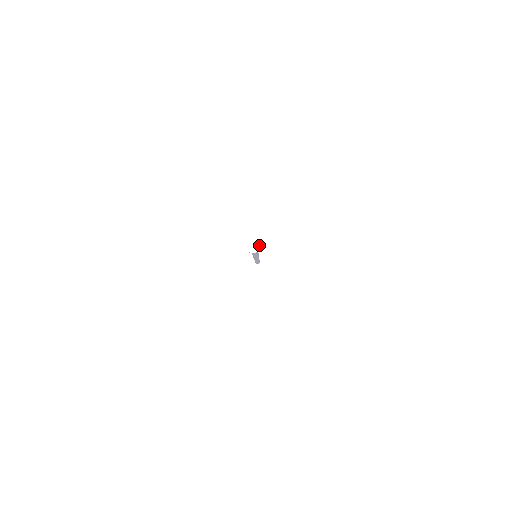
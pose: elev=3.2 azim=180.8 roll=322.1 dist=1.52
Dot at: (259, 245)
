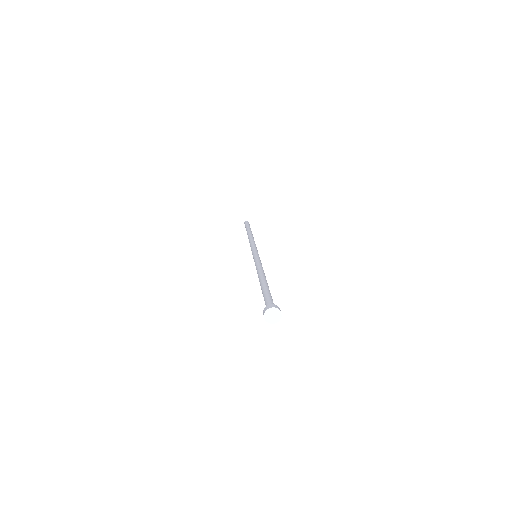
Dot at: (279, 315)
